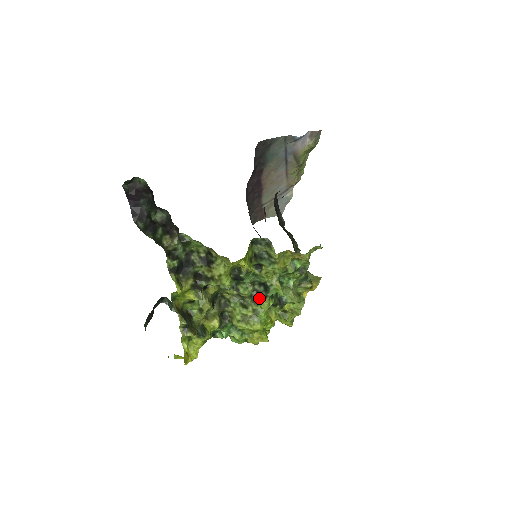
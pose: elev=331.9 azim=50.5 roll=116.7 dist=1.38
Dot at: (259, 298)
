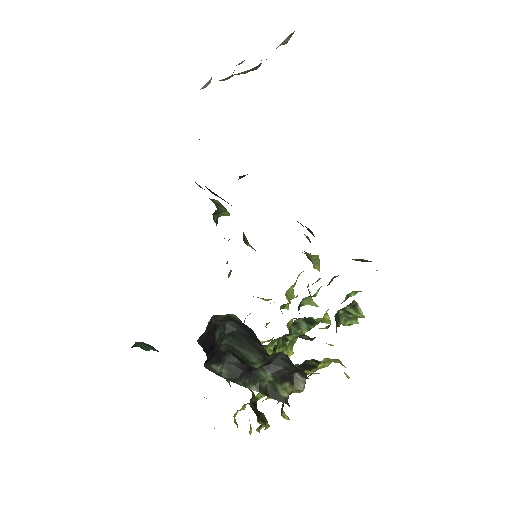
Dot at: (298, 330)
